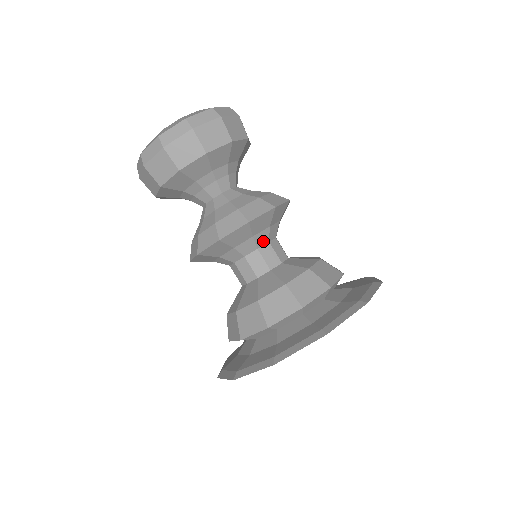
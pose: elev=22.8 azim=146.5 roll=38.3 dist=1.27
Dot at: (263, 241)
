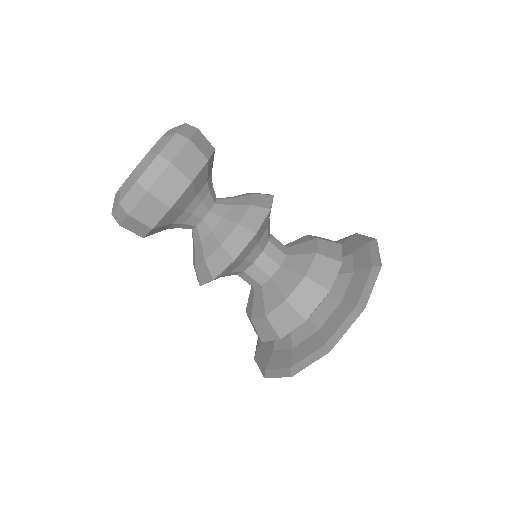
Dot at: (246, 266)
